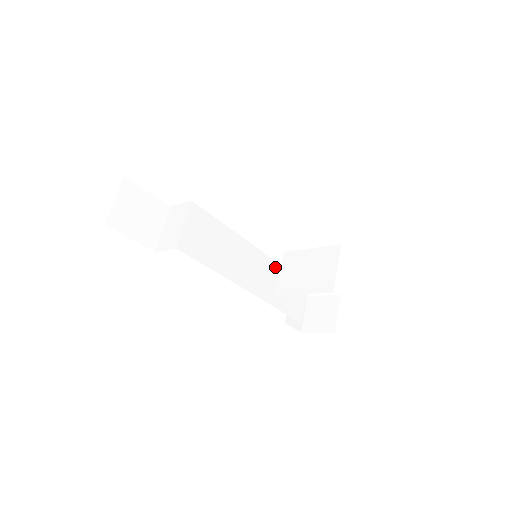
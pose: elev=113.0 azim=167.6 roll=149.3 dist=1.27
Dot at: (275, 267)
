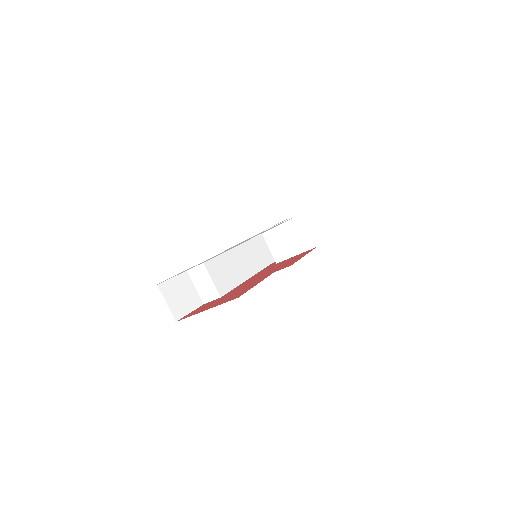
Dot at: (257, 240)
